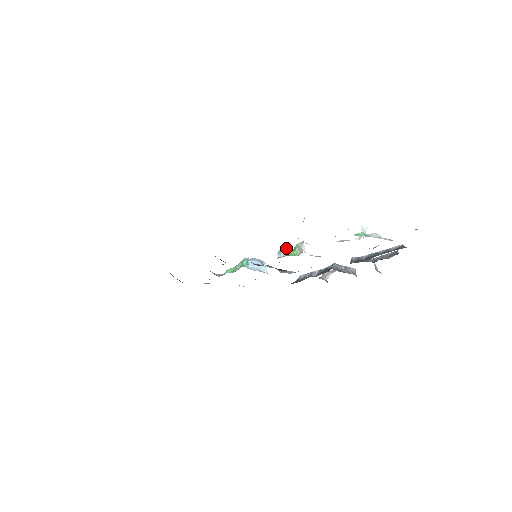
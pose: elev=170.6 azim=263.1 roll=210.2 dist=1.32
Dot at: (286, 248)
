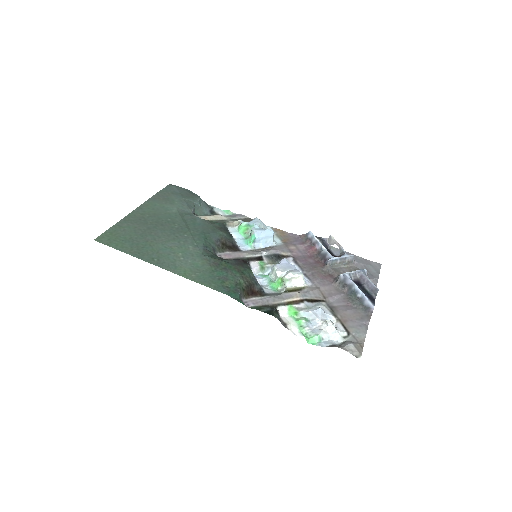
Dot at: (277, 271)
